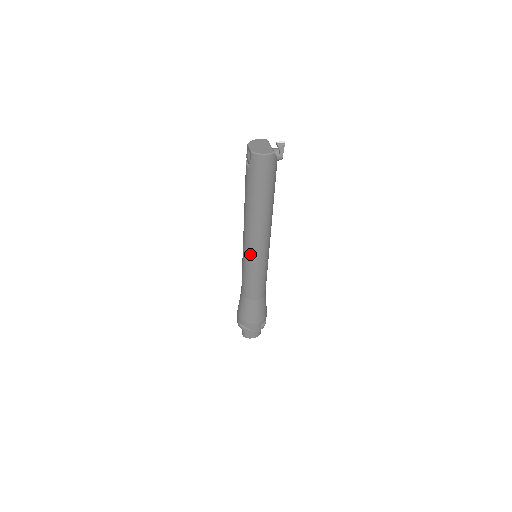
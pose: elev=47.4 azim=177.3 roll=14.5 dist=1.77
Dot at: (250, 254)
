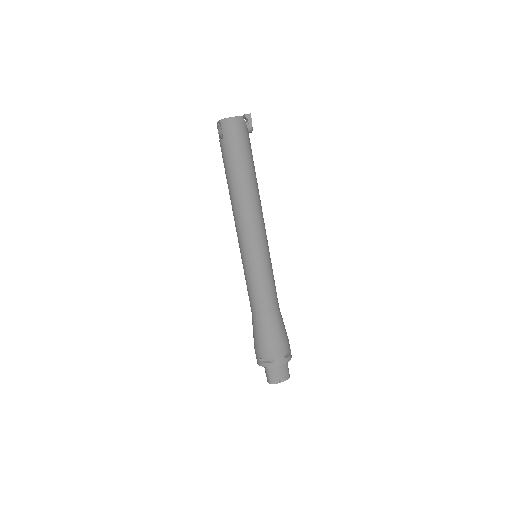
Dot at: (247, 245)
